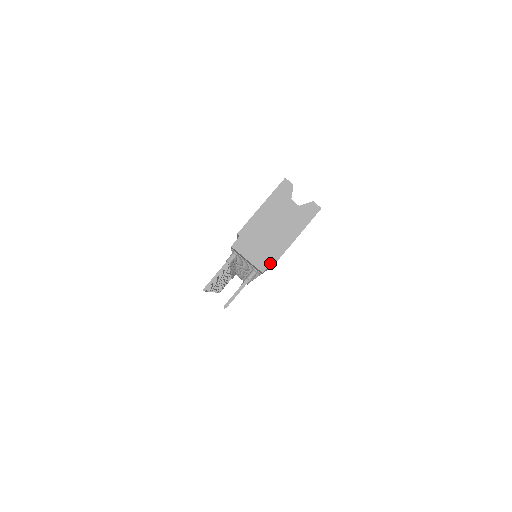
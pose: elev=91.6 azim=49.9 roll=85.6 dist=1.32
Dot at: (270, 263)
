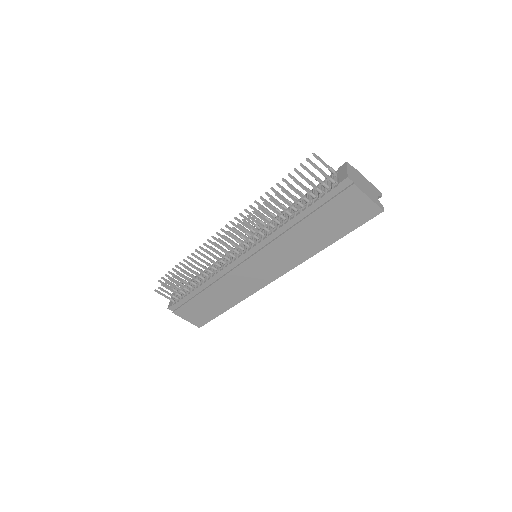
Dot at: (353, 181)
